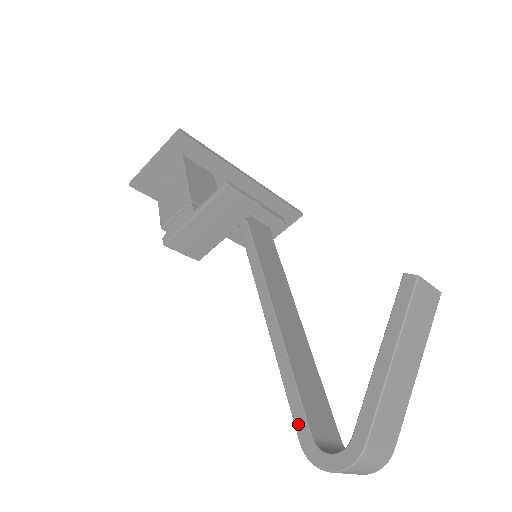
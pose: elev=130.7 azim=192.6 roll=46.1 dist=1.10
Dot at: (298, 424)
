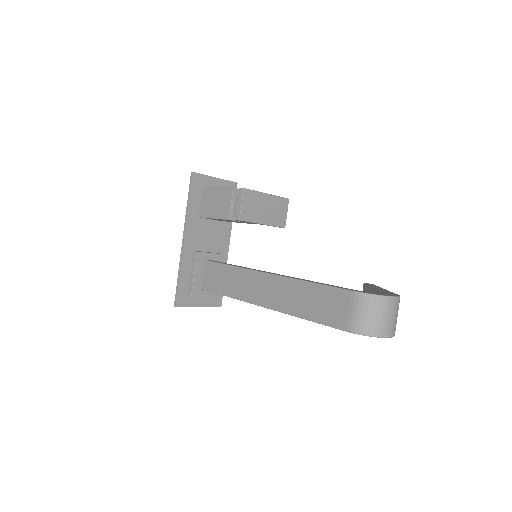
Dot at: (344, 288)
